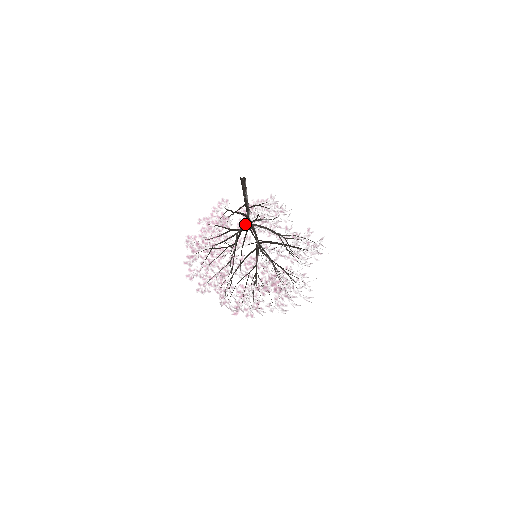
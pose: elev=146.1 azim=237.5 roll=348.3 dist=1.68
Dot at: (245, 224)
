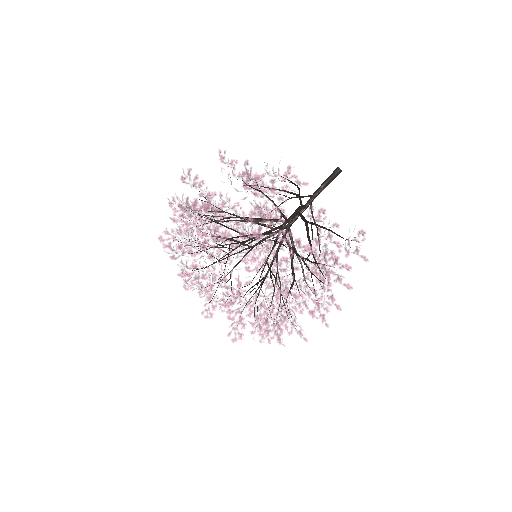
Dot at: (286, 225)
